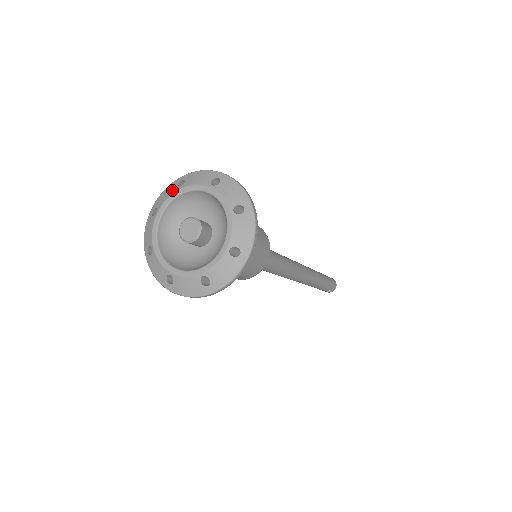
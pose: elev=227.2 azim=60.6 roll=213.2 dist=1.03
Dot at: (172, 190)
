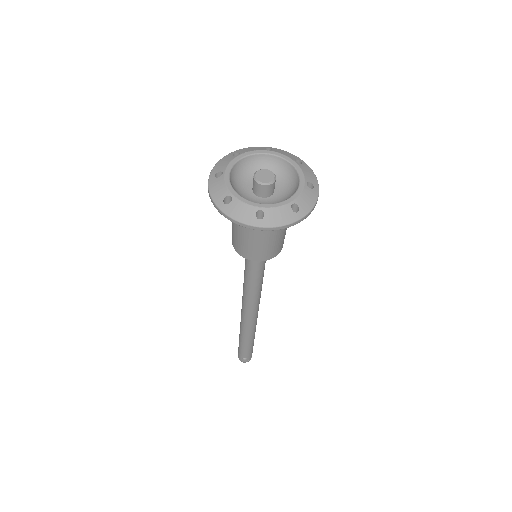
Dot at: (259, 148)
